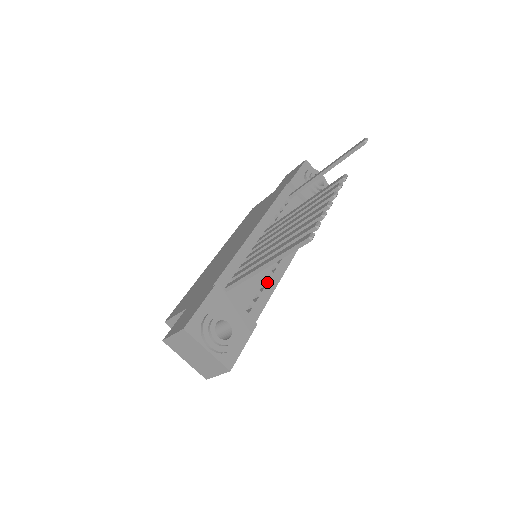
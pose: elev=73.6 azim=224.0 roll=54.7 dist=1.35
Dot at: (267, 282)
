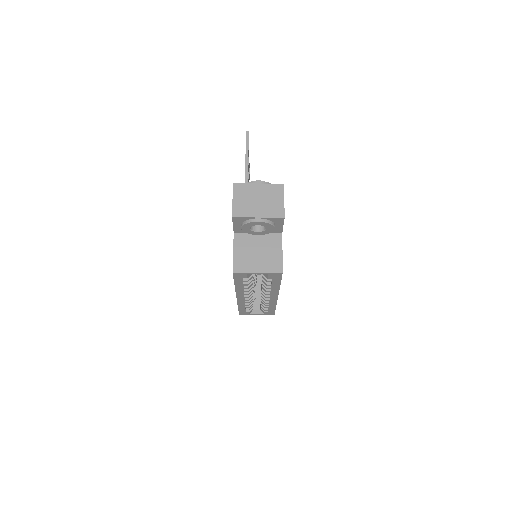
Dot at: occluded
